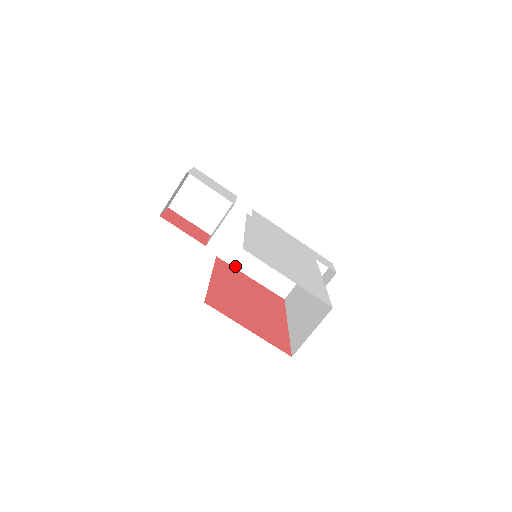
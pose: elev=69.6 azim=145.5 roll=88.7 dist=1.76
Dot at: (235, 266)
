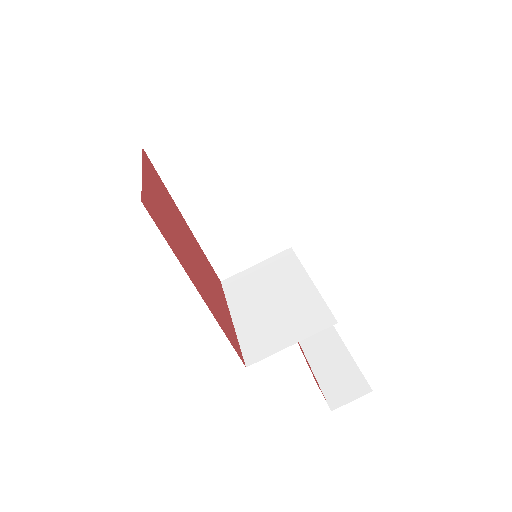
Dot at: (229, 298)
